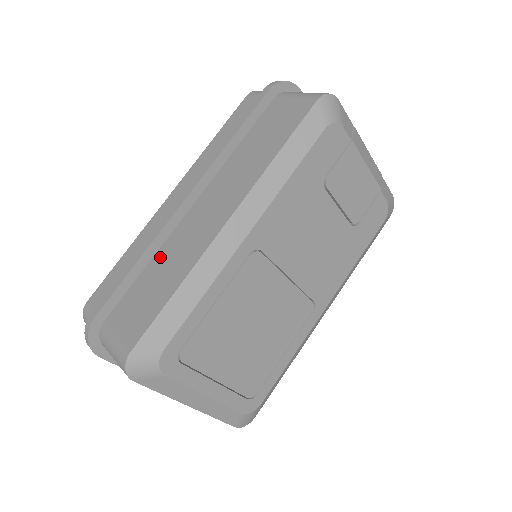
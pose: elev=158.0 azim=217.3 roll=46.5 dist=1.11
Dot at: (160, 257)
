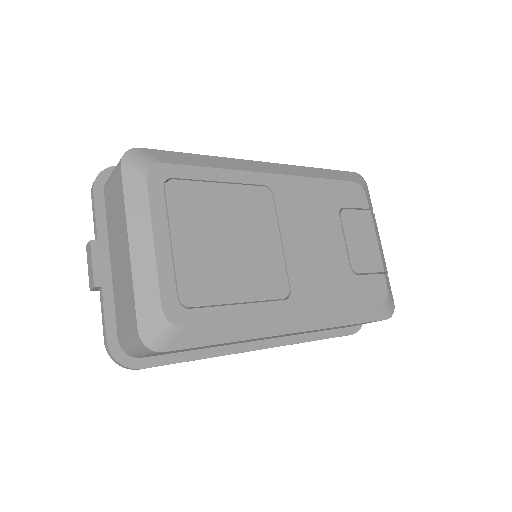
Dot at: occluded
